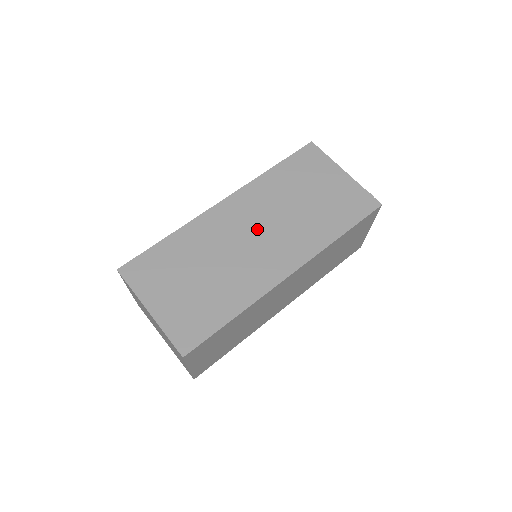
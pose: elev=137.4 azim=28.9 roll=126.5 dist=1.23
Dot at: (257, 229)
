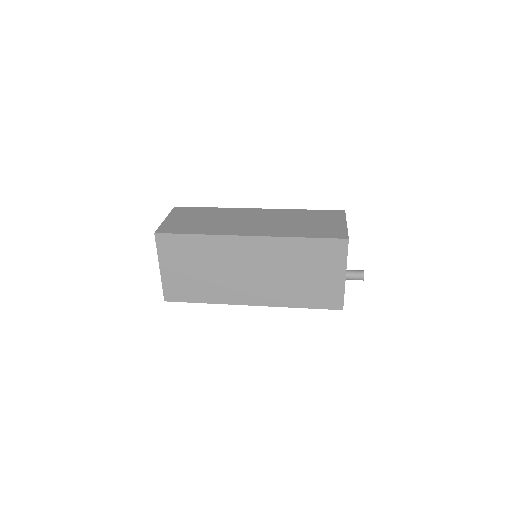
Dot at: (254, 269)
